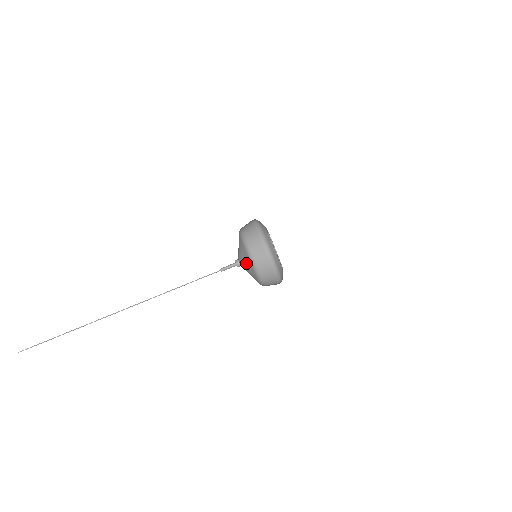
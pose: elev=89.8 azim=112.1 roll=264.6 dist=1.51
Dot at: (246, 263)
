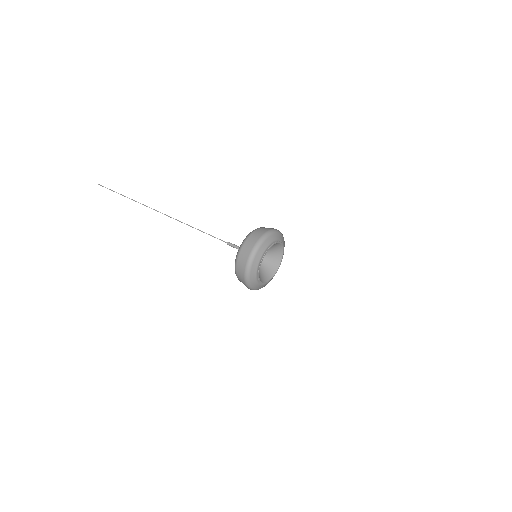
Dot at: occluded
